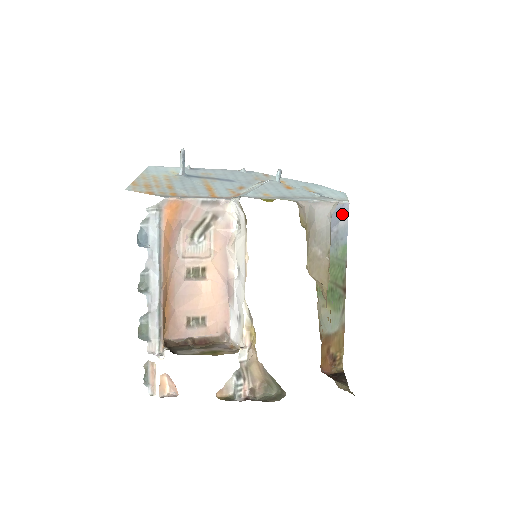
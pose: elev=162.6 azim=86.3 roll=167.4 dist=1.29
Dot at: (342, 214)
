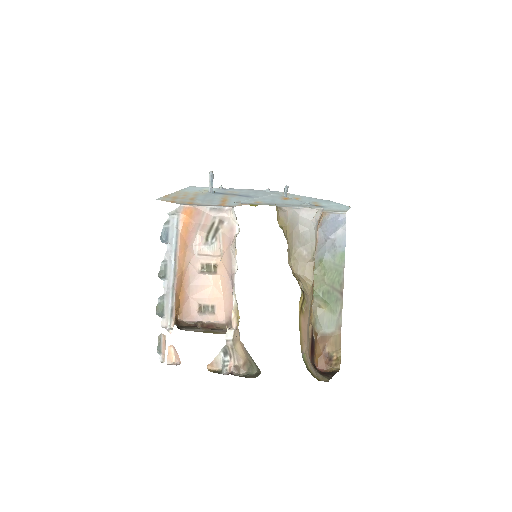
Dot at: (339, 223)
